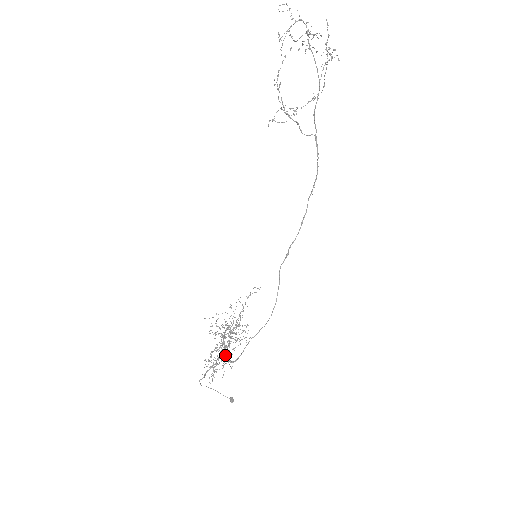
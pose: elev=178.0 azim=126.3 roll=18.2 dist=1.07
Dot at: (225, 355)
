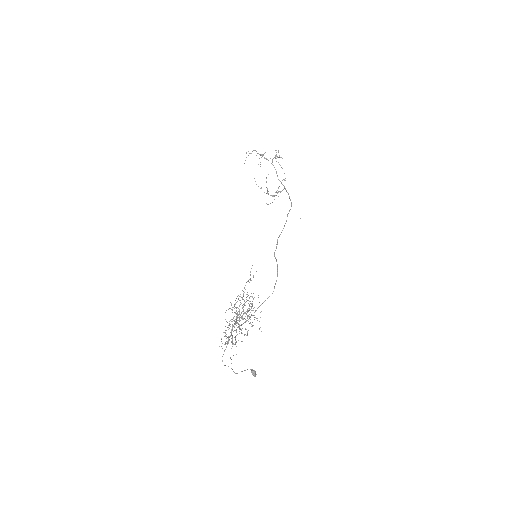
Dot at: (236, 323)
